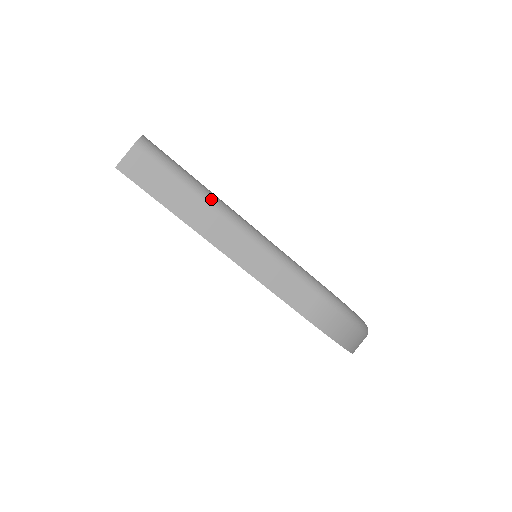
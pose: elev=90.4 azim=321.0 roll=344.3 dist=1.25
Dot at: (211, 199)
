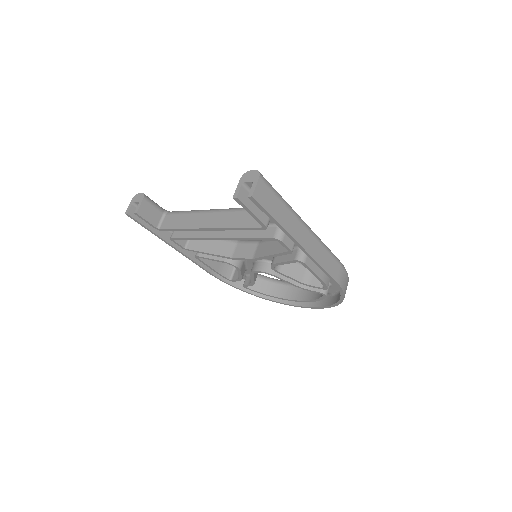
Dot at: (294, 211)
